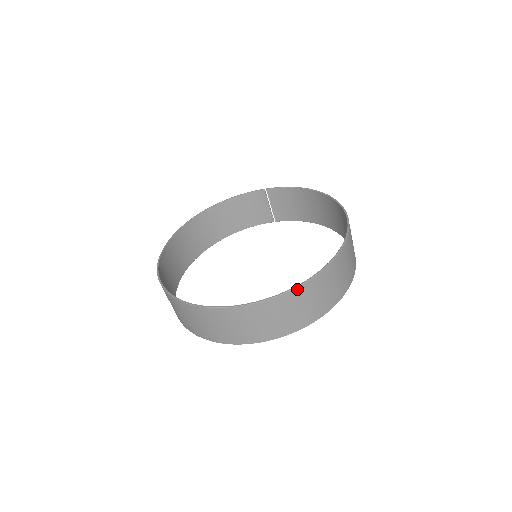
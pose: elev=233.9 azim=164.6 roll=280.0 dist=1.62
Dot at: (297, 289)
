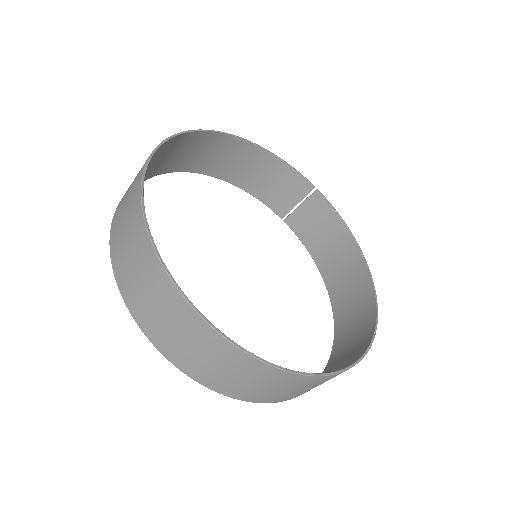
Dot at: (294, 375)
